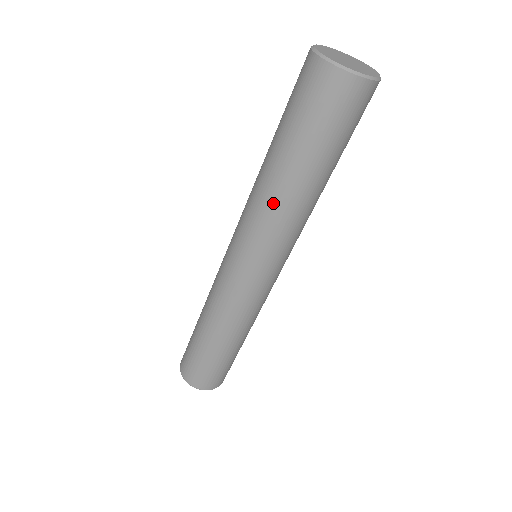
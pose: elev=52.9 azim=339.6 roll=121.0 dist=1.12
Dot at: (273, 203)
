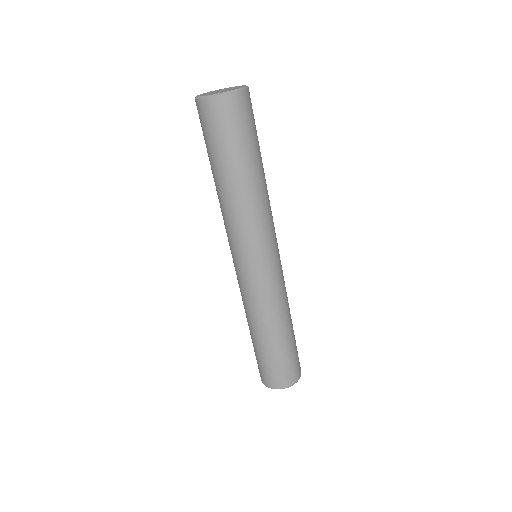
Dot at: (236, 207)
